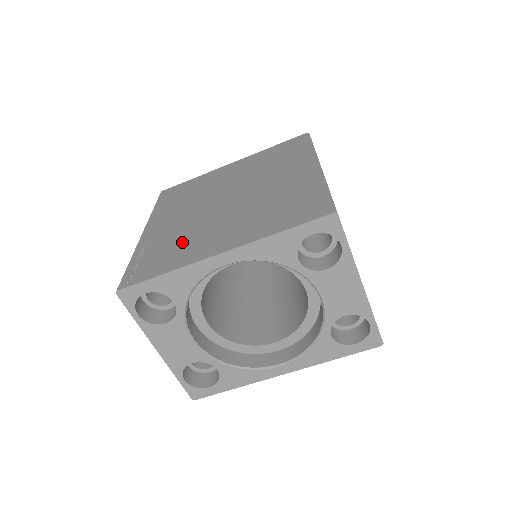
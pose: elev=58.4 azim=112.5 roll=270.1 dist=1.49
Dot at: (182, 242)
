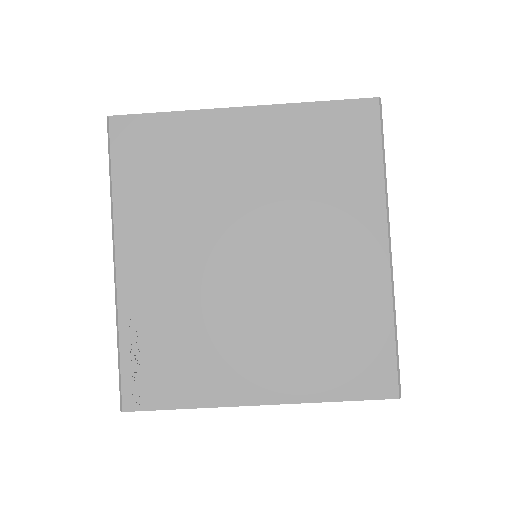
Dot at: (198, 343)
